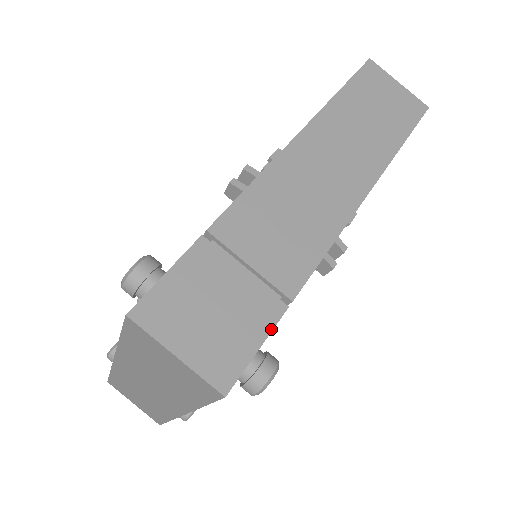
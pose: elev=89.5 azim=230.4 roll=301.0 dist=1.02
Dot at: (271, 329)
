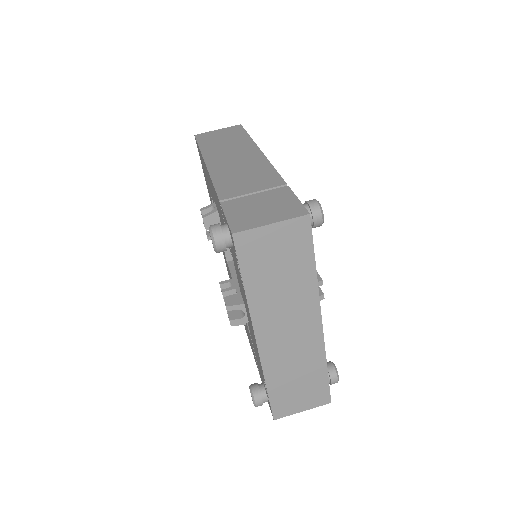
Dot at: (293, 193)
